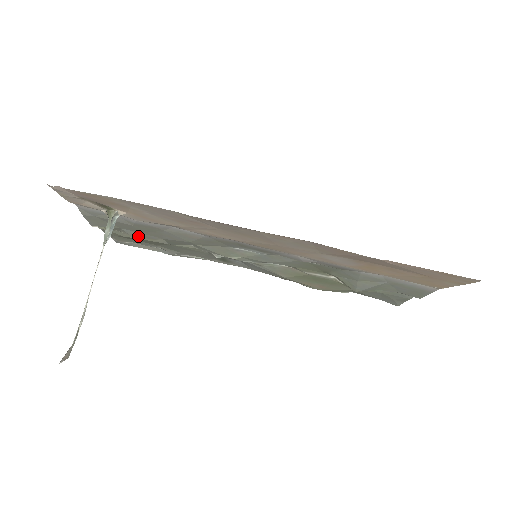
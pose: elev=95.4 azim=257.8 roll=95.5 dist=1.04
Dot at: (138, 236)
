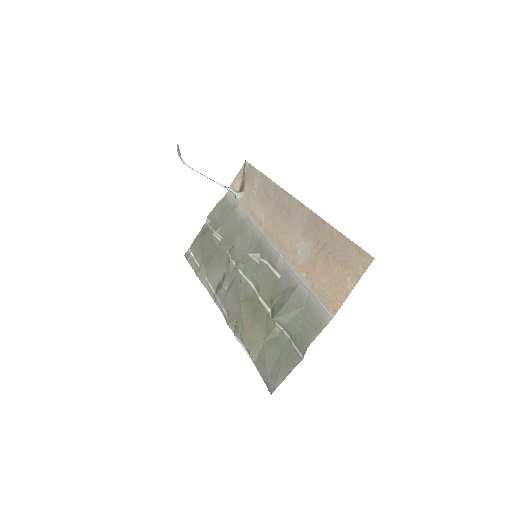
Dot at: (218, 228)
